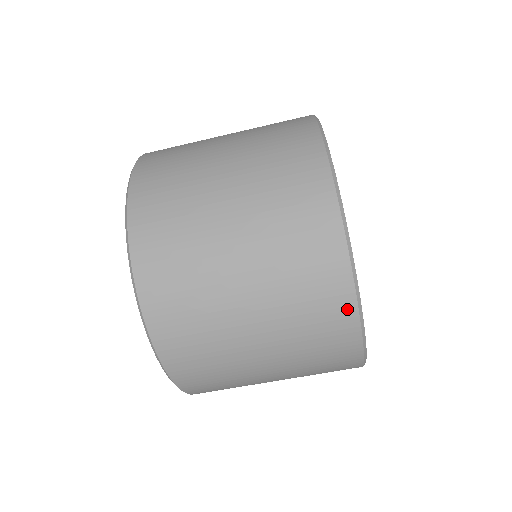
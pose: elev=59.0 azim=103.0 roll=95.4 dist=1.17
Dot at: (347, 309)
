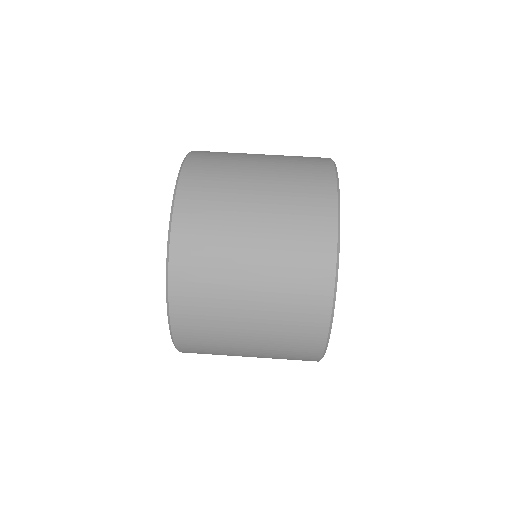
Dot at: (329, 201)
